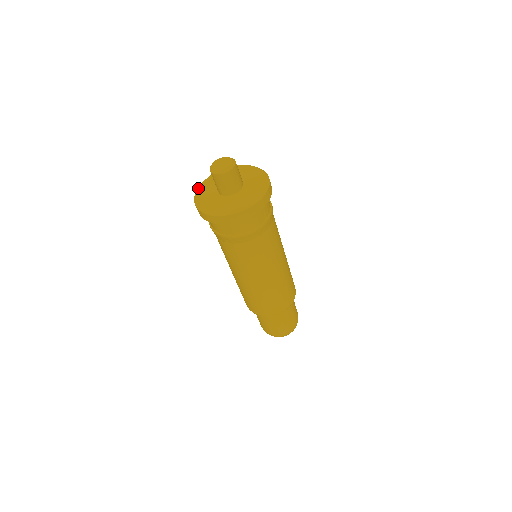
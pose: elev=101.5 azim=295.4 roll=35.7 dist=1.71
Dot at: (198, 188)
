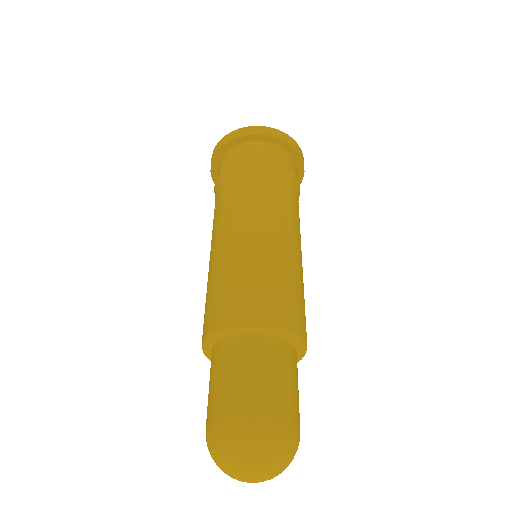
Dot at: occluded
